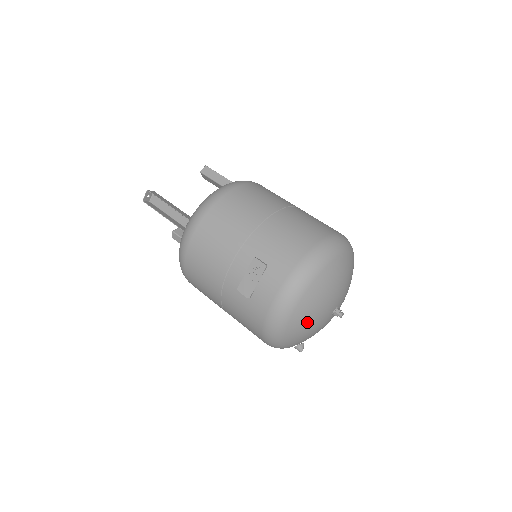
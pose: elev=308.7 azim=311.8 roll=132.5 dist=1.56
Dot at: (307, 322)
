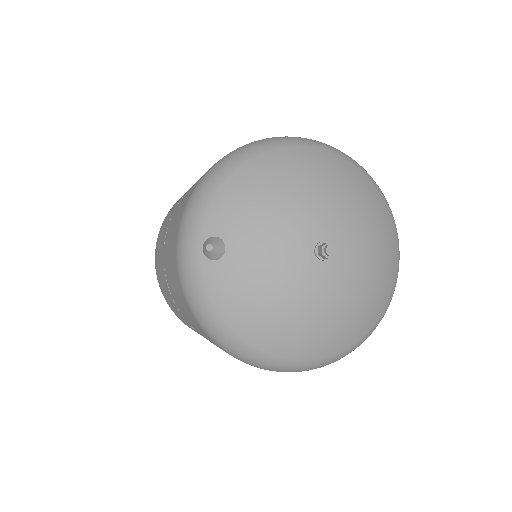
Dot at: (292, 179)
